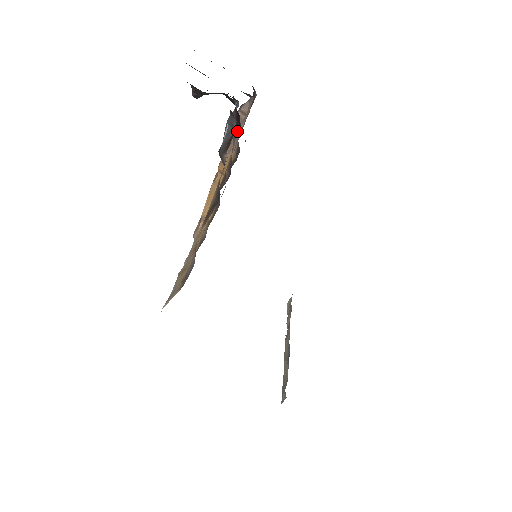
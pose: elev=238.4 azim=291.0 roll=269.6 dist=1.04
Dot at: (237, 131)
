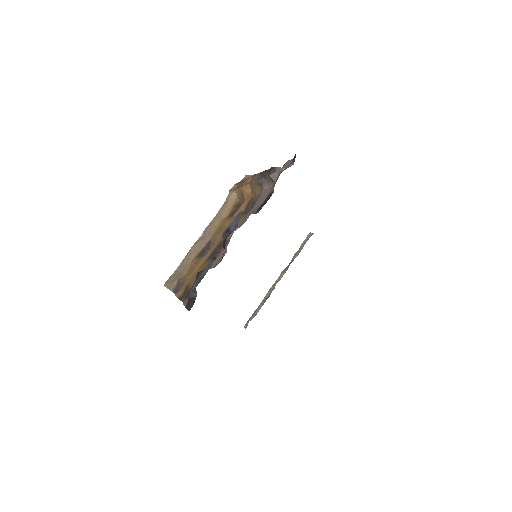
Dot at: occluded
